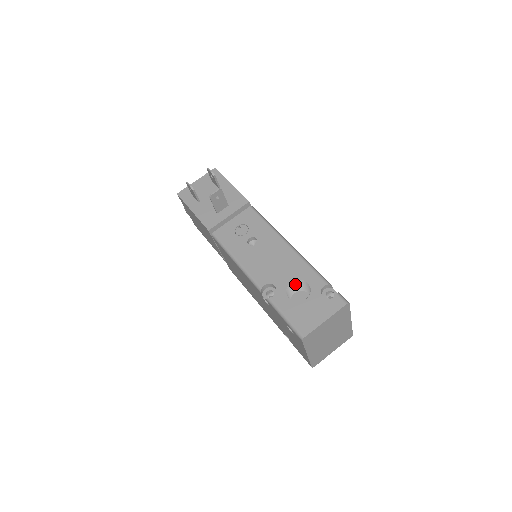
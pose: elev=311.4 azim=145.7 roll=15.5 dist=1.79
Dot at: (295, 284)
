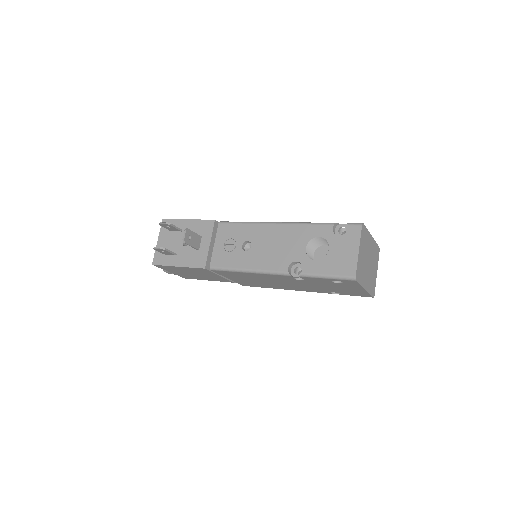
Dot at: (309, 247)
